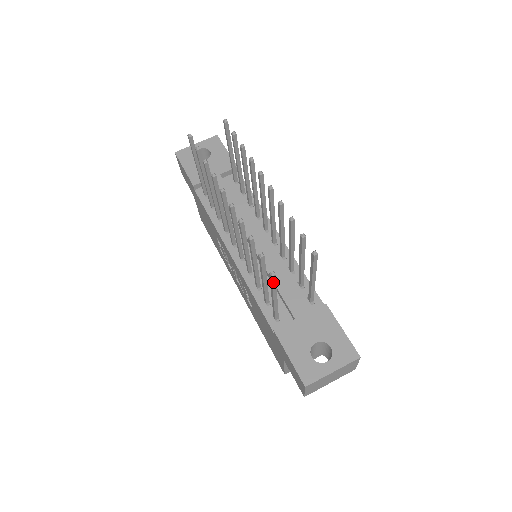
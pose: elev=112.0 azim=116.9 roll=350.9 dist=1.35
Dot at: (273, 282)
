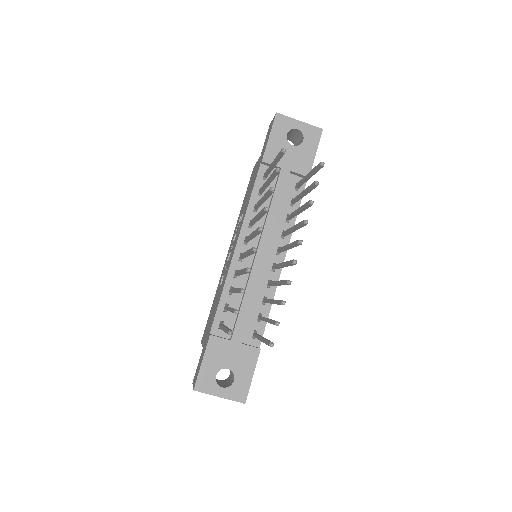
Dot at: occluded
